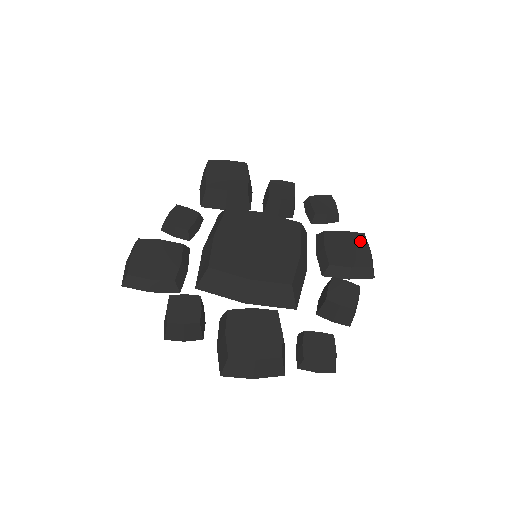
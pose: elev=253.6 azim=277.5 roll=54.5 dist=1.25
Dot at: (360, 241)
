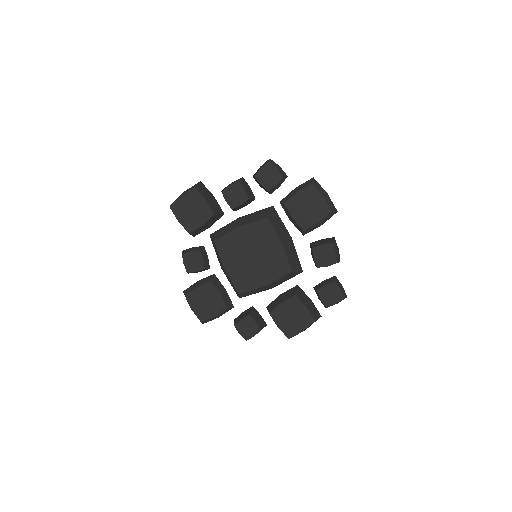
Dot at: (312, 194)
